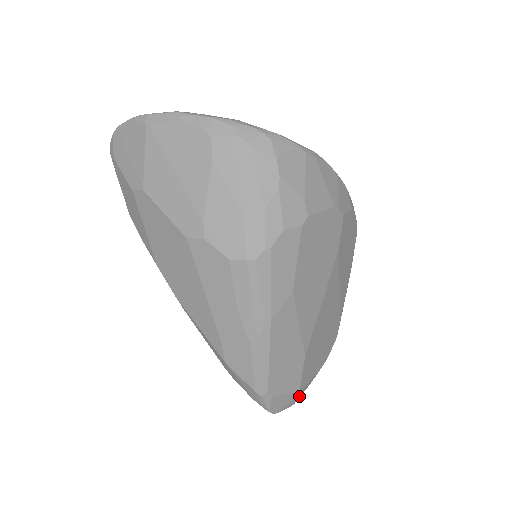
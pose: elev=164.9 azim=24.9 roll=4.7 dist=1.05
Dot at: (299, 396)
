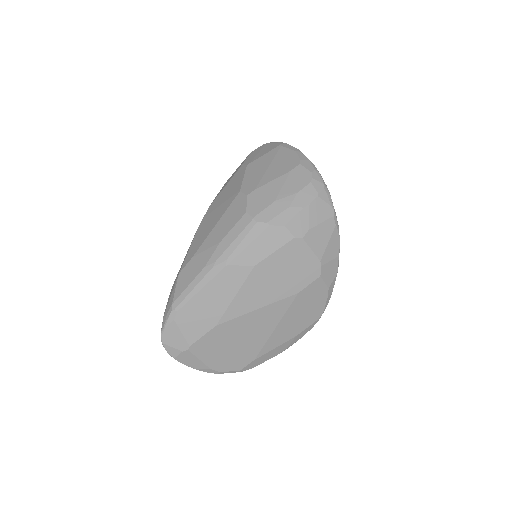
Dot at: (183, 359)
